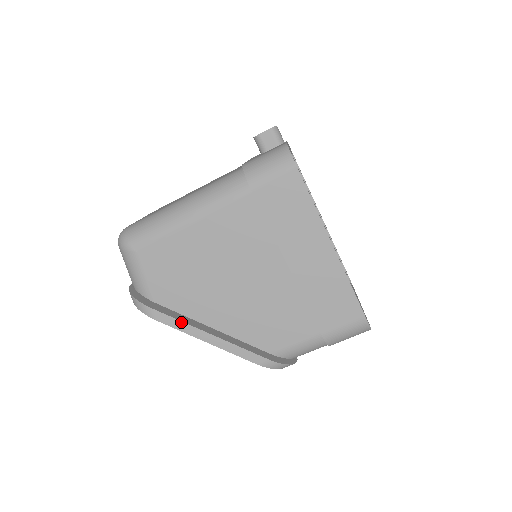
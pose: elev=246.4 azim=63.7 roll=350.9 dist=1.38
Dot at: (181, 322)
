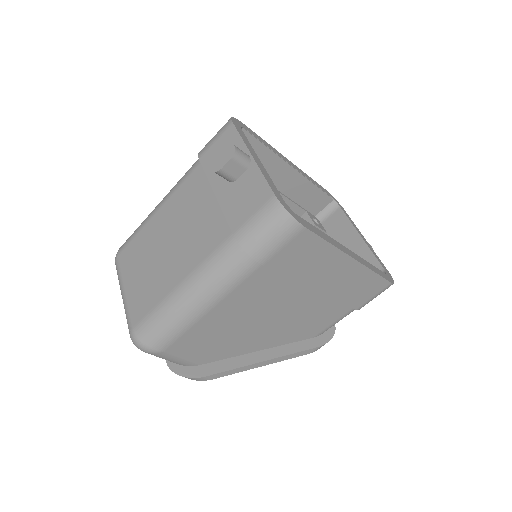
Dot at: (235, 369)
